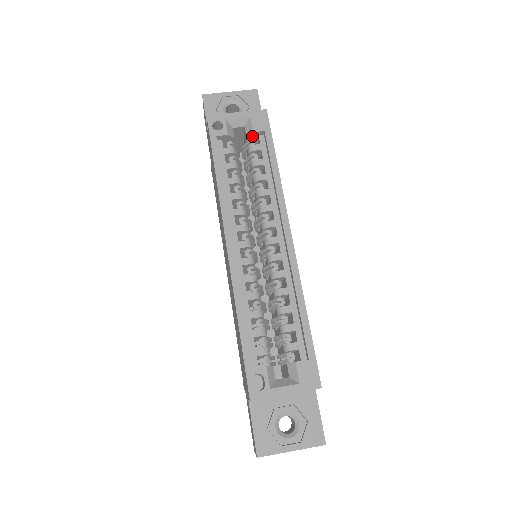
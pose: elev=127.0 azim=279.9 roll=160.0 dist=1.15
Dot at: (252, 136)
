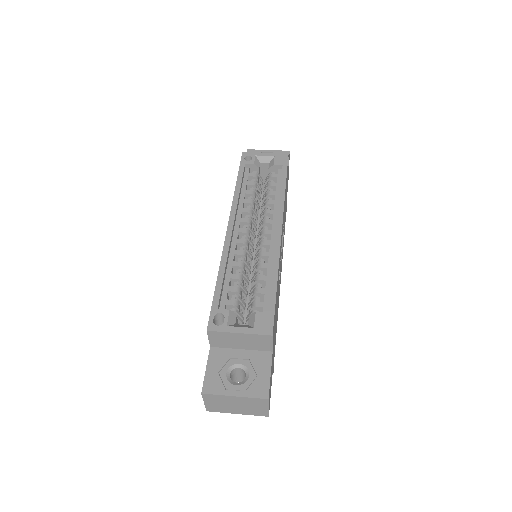
Dot at: (273, 169)
